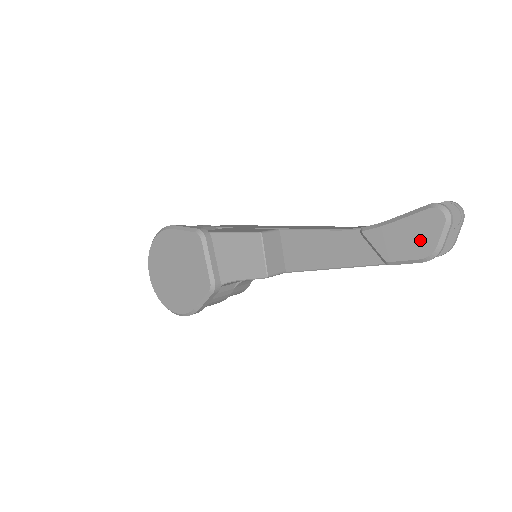
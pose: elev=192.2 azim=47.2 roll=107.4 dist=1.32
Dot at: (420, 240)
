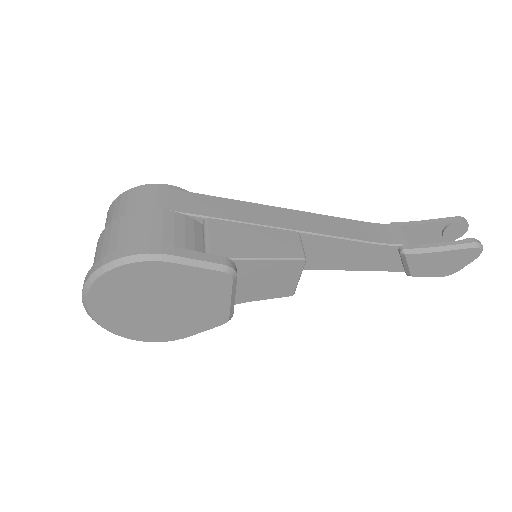
Dot at: (450, 266)
